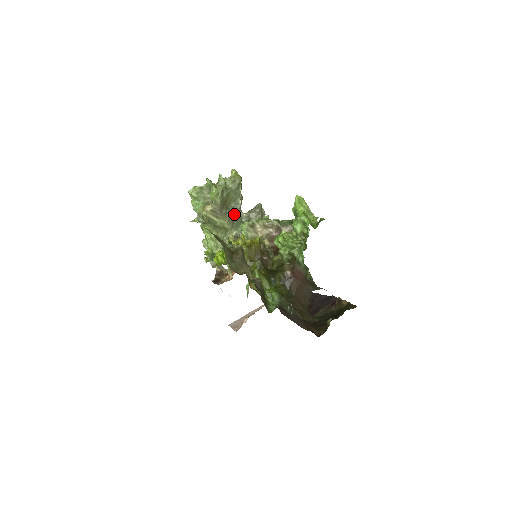
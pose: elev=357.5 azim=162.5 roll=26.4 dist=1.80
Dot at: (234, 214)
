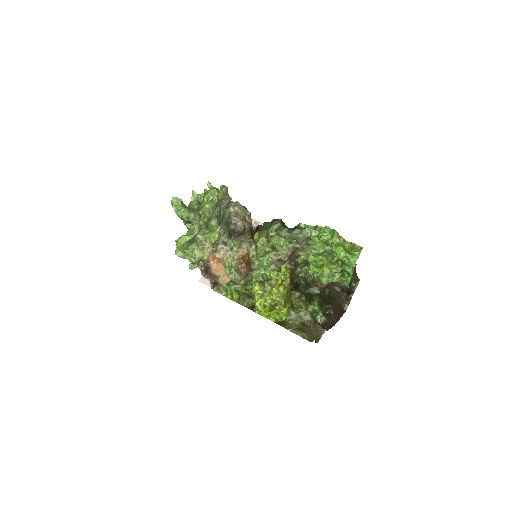
Dot at: occluded
